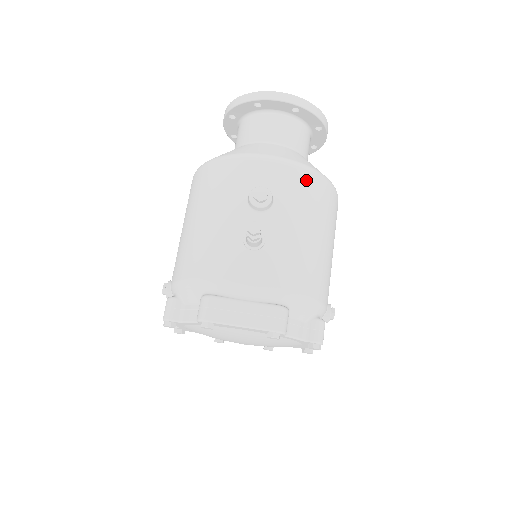
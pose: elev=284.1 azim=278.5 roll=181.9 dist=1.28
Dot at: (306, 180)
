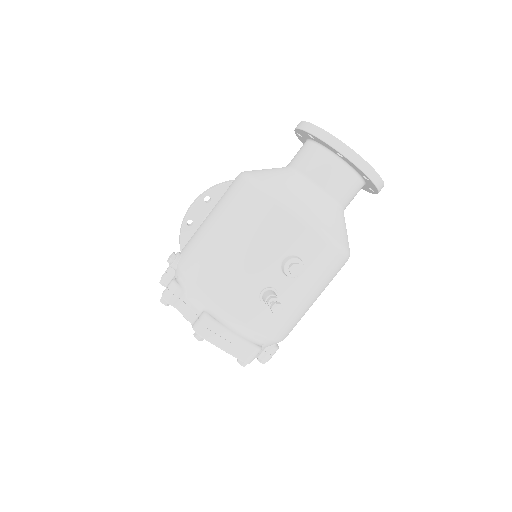
Dot at: (334, 260)
